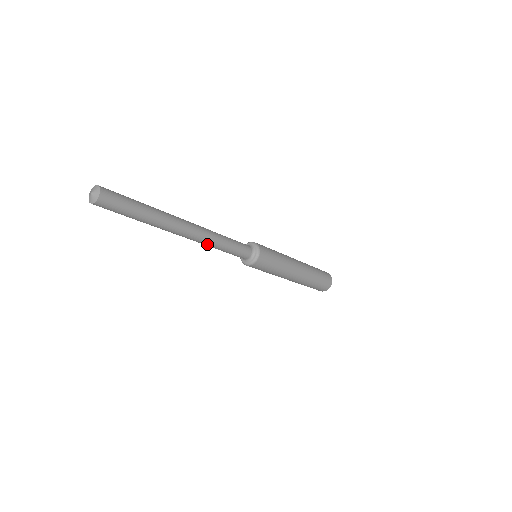
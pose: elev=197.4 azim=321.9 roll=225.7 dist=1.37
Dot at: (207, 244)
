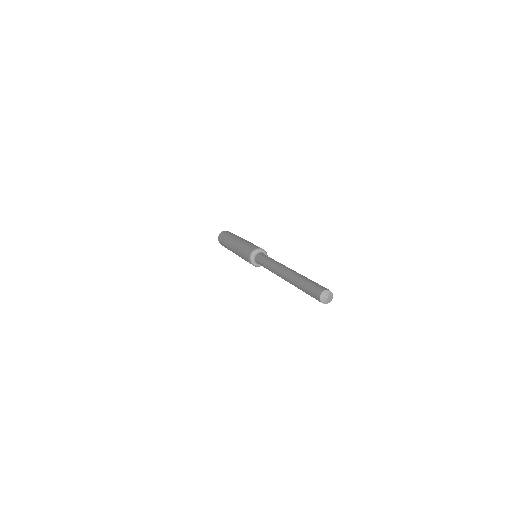
Dot at: occluded
